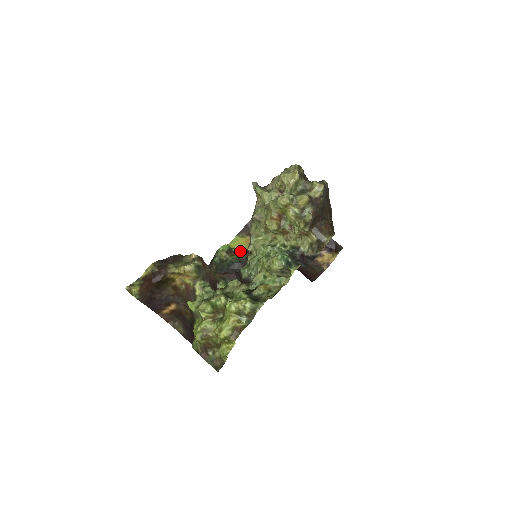
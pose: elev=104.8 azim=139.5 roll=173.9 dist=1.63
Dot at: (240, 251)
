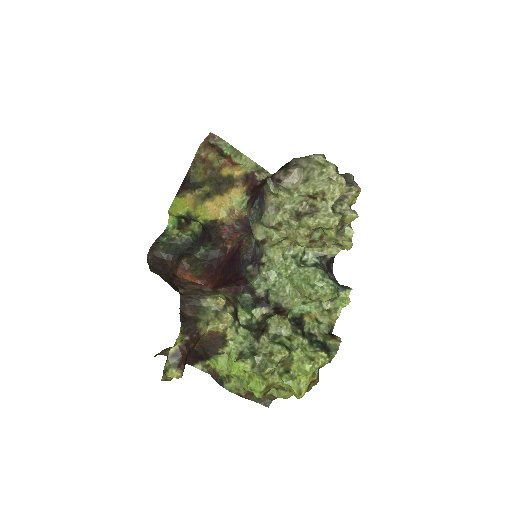
Dot at: (186, 218)
